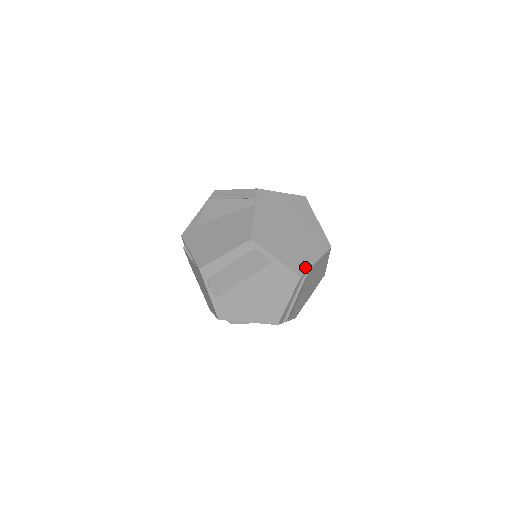
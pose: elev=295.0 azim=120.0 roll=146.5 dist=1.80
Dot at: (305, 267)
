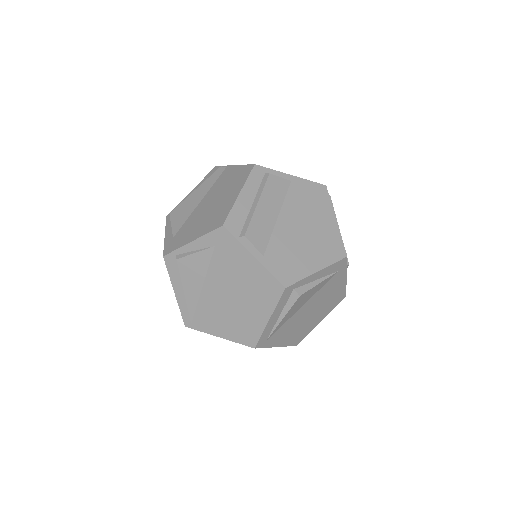
Dot at: occluded
